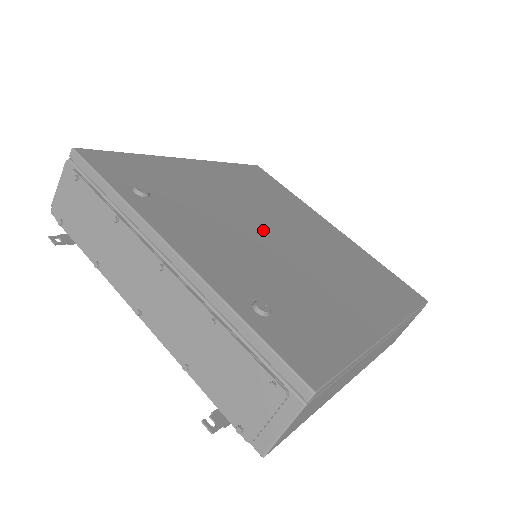
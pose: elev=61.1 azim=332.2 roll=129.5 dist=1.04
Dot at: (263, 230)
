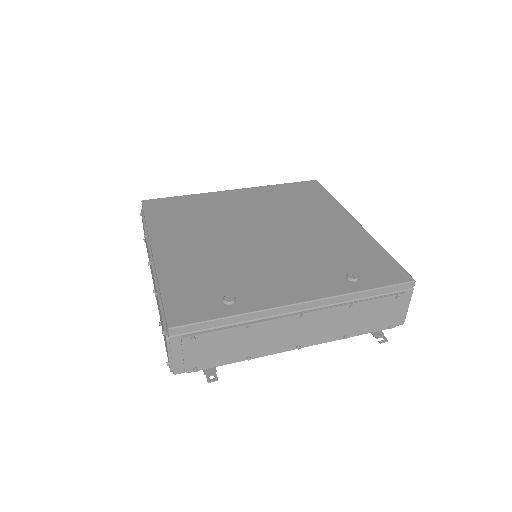
Dot at: (257, 240)
